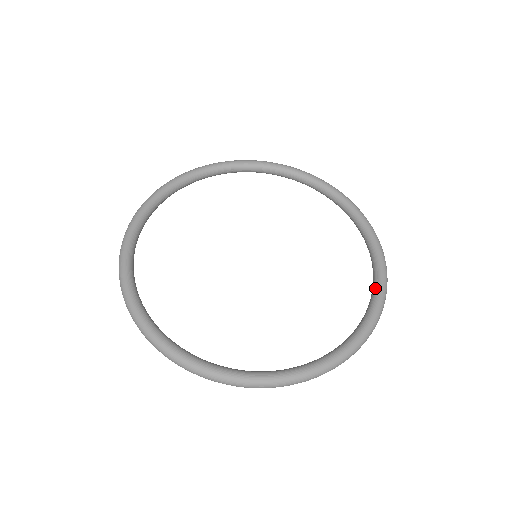
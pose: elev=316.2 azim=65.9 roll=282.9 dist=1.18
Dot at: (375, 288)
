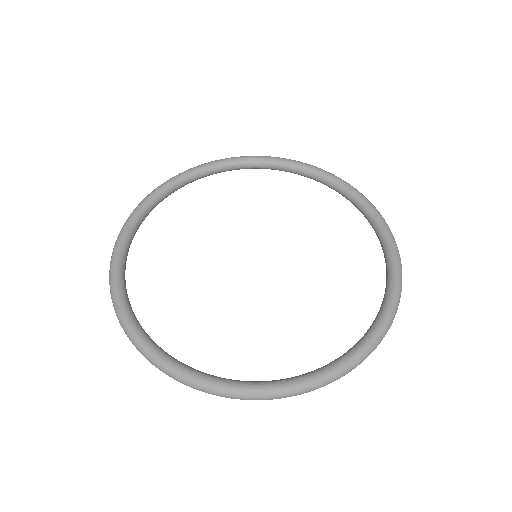
Dot at: (367, 332)
